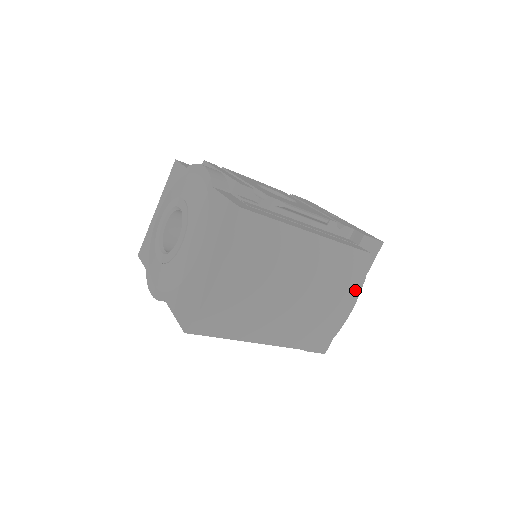
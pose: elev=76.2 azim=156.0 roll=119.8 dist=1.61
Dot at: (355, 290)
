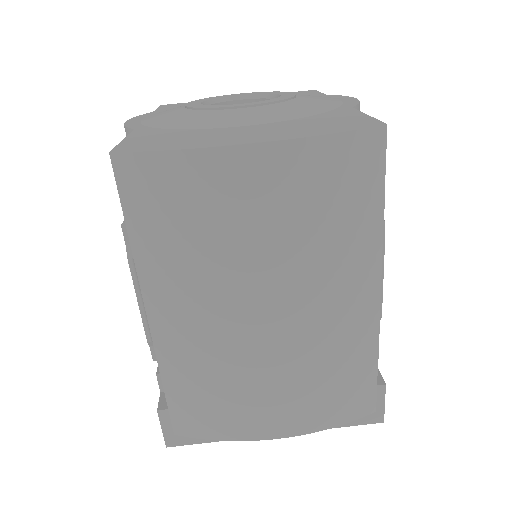
Dot at: (313, 421)
